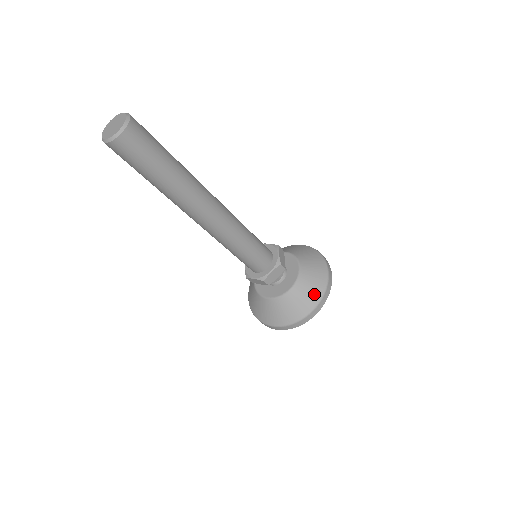
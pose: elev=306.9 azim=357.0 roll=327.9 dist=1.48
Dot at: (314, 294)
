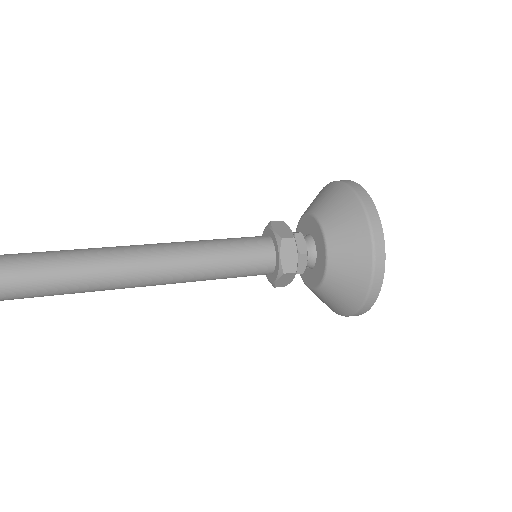
Dot at: (356, 231)
